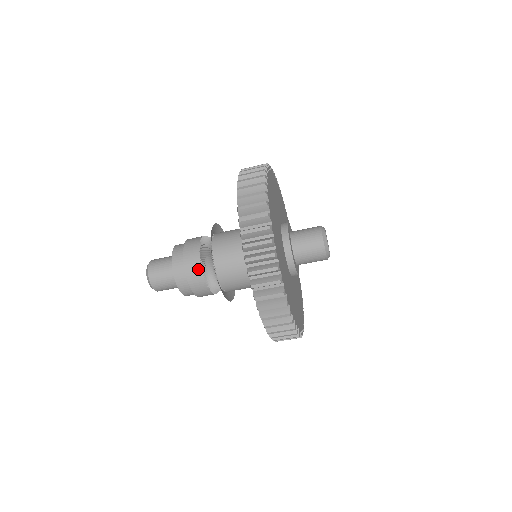
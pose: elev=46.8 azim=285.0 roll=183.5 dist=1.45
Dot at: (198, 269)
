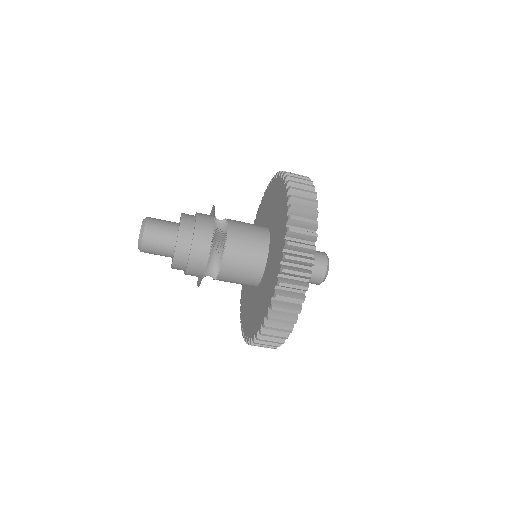
Dot at: (209, 233)
